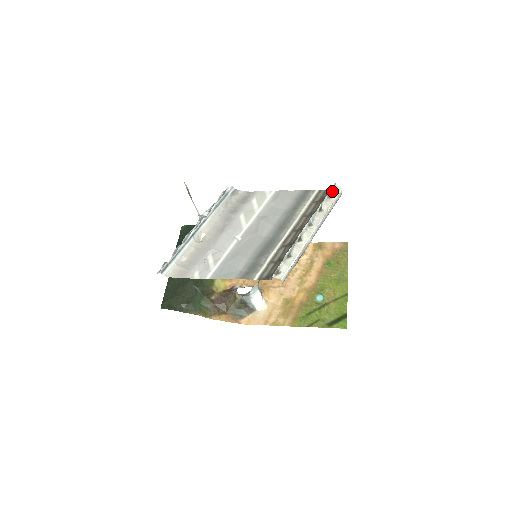
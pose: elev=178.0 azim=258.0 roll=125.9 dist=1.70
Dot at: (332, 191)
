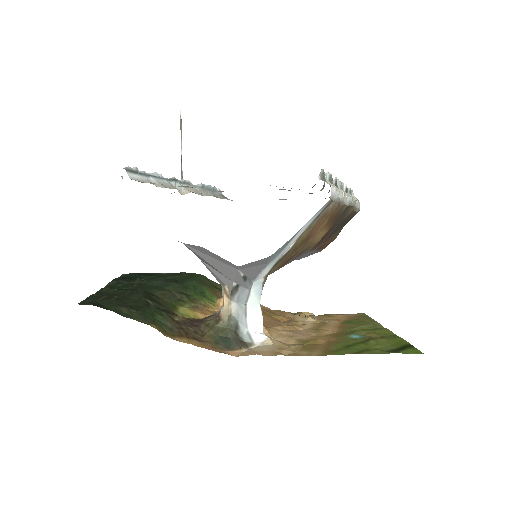
Dot at: occluded
